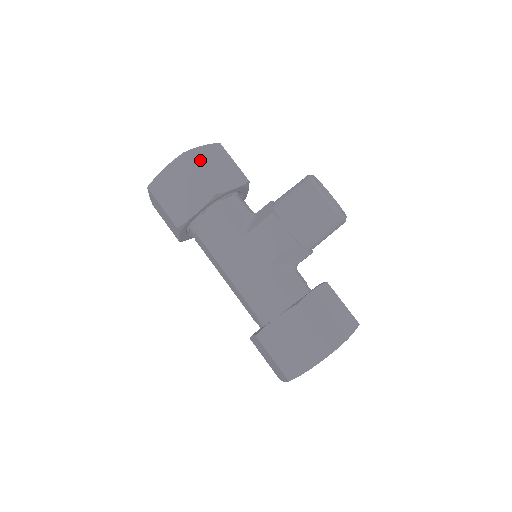
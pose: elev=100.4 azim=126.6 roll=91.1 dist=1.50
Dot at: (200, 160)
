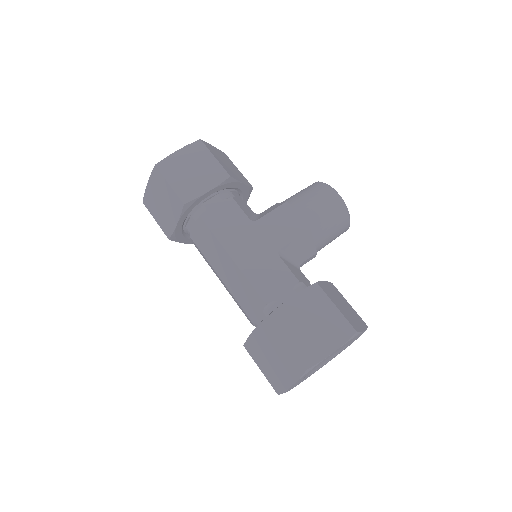
Dot at: (214, 151)
